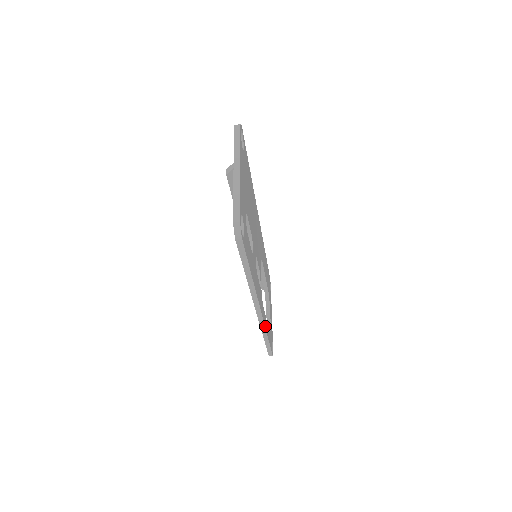
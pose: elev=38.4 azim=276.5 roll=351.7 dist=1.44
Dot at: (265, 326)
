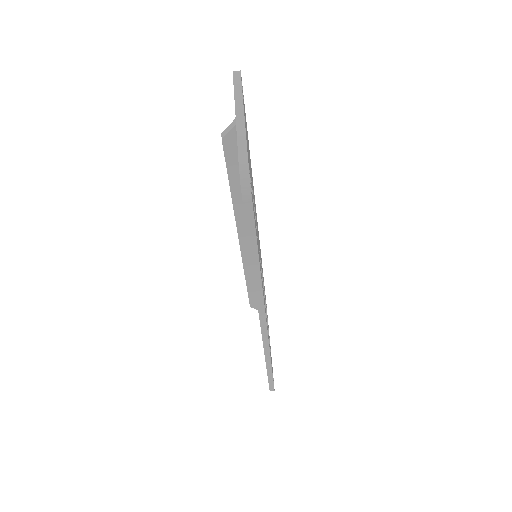
Dot at: (269, 346)
